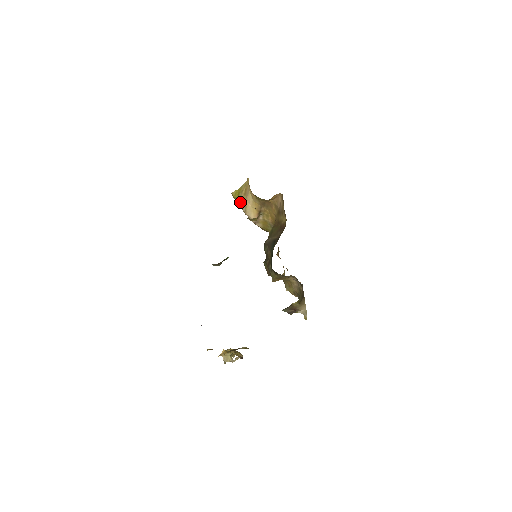
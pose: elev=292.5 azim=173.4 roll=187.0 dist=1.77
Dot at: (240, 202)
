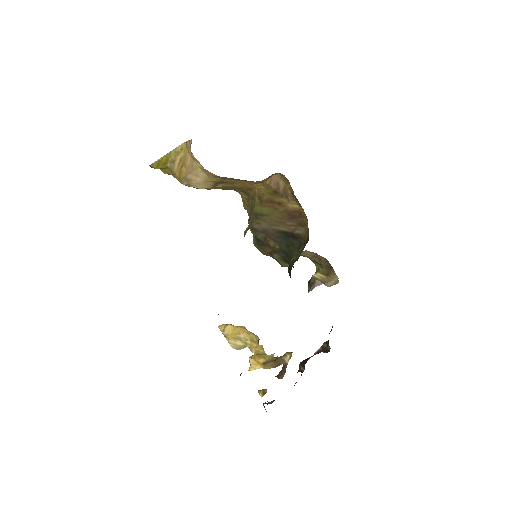
Dot at: (170, 173)
